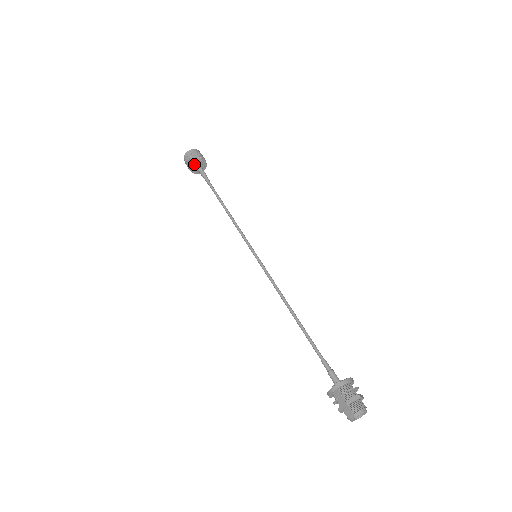
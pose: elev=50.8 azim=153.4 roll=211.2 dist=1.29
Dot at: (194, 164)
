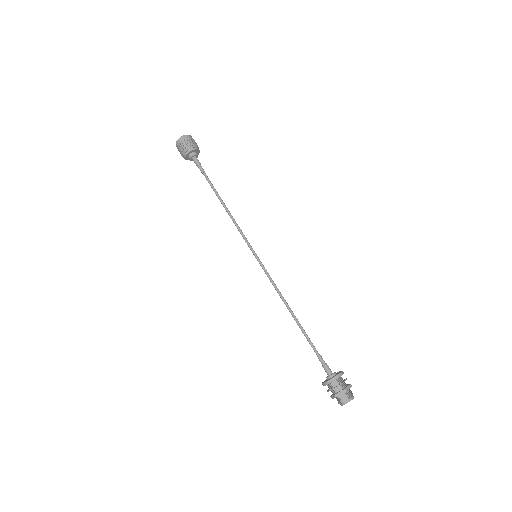
Dot at: (192, 150)
